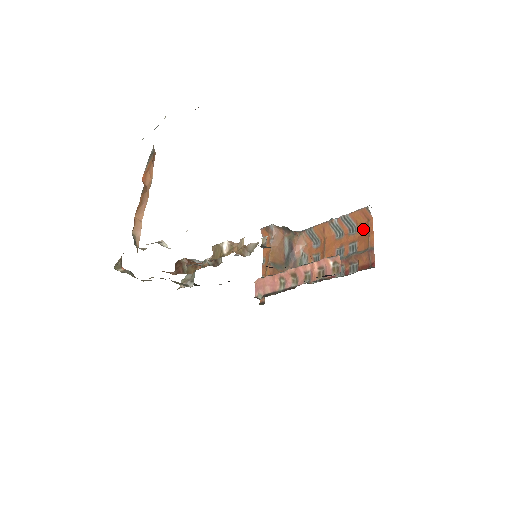
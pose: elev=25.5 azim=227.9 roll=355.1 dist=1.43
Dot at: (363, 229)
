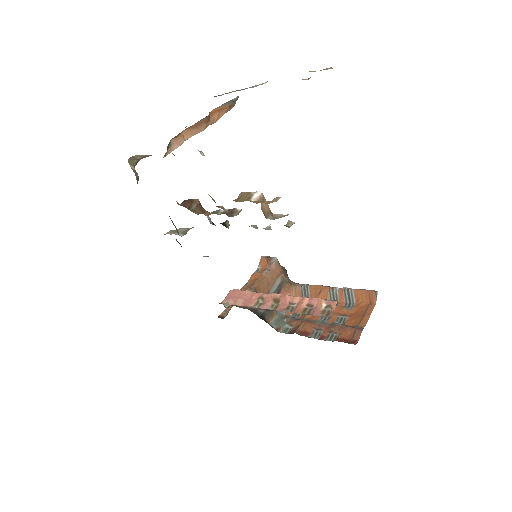
Dot at: (361, 308)
